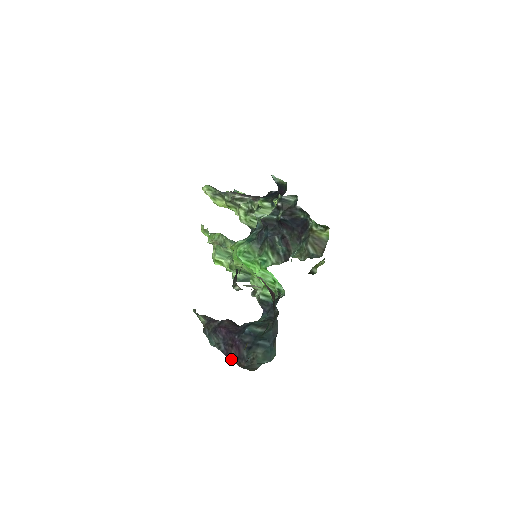
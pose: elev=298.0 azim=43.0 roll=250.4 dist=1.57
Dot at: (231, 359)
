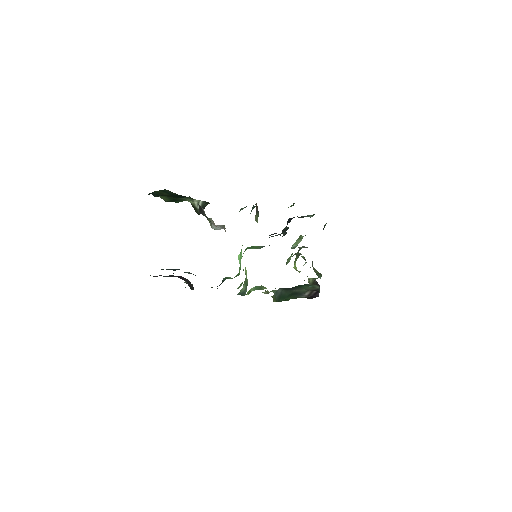
Dot at: occluded
